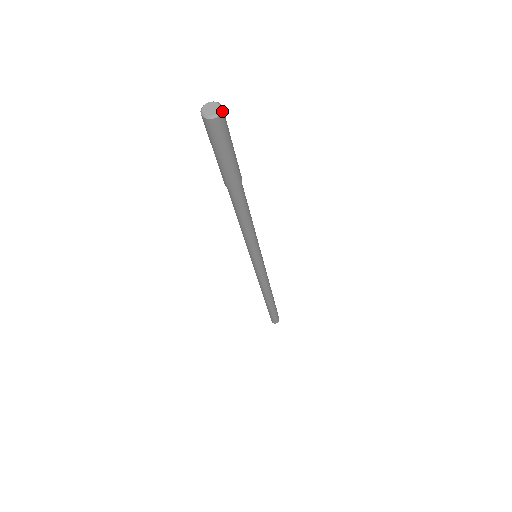
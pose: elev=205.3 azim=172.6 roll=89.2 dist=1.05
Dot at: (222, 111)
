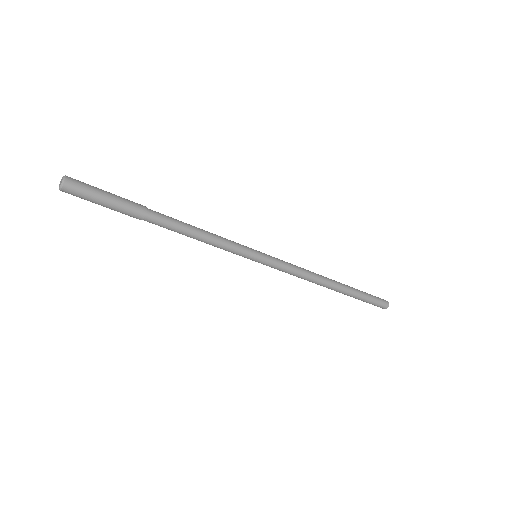
Dot at: (65, 178)
